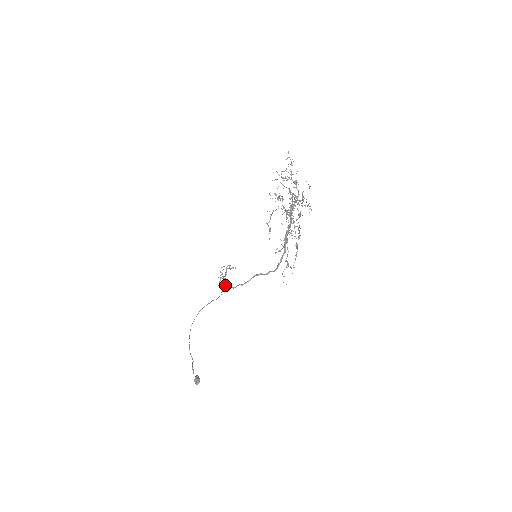
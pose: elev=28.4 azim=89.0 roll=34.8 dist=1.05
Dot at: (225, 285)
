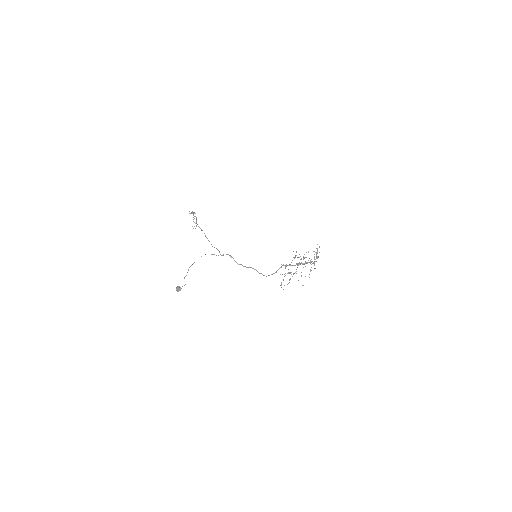
Dot at: (231, 256)
